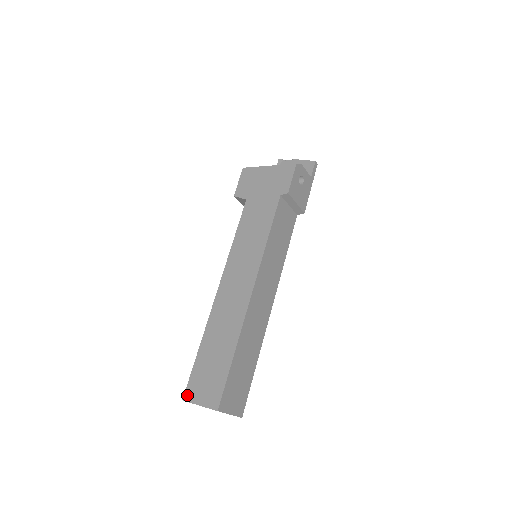
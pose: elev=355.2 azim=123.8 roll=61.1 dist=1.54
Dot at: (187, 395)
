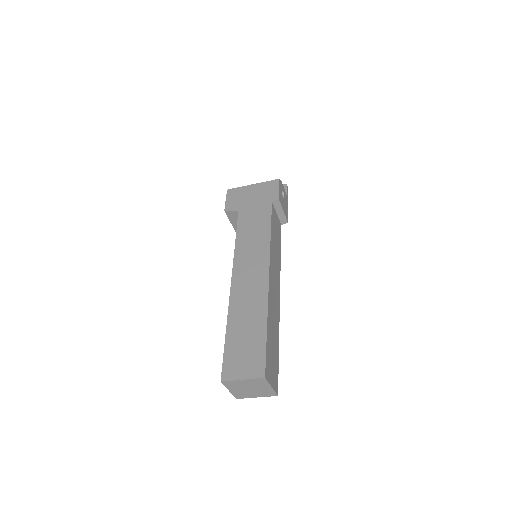
Dot at: (225, 375)
